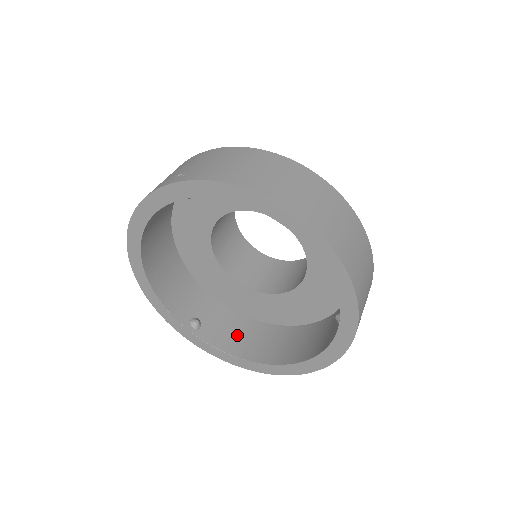
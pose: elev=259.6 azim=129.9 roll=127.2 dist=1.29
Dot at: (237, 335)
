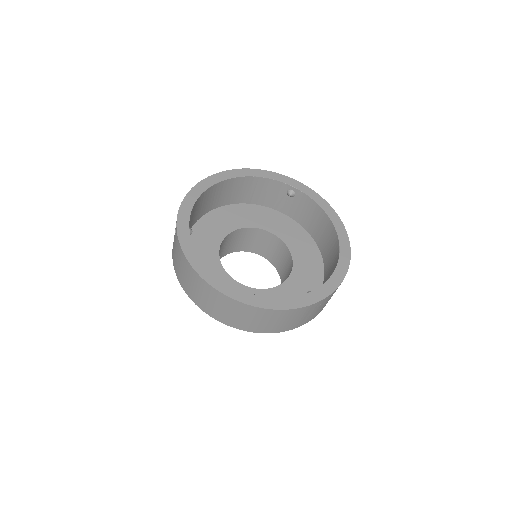
Dot at: occluded
